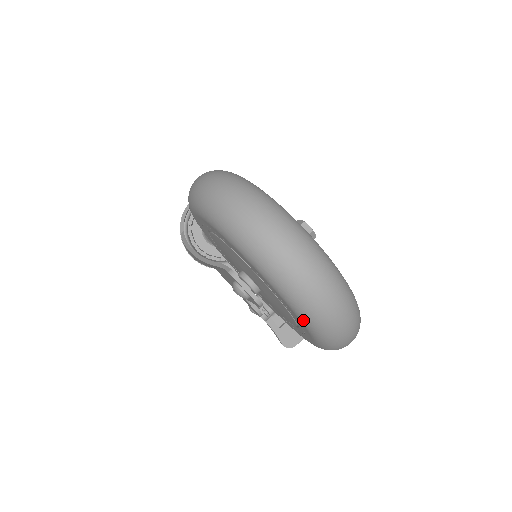
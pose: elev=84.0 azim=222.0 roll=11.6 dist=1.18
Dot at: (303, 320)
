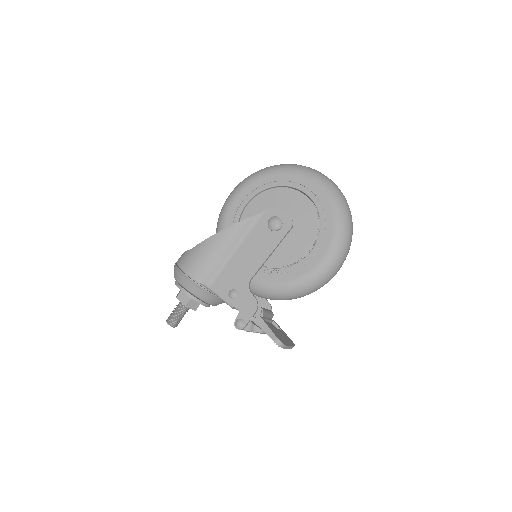
Dot at: (332, 199)
